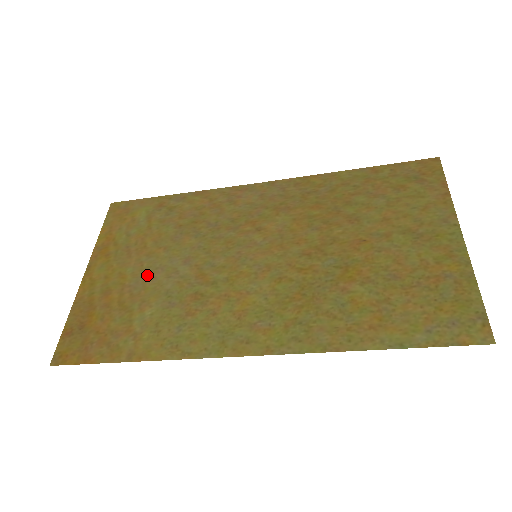
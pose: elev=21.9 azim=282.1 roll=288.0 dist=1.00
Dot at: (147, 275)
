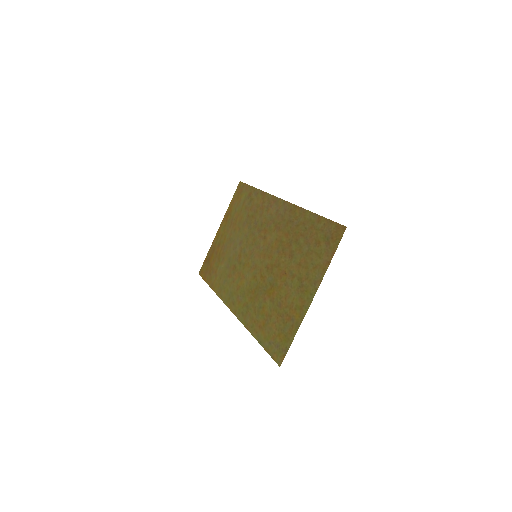
Dot at: (230, 243)
